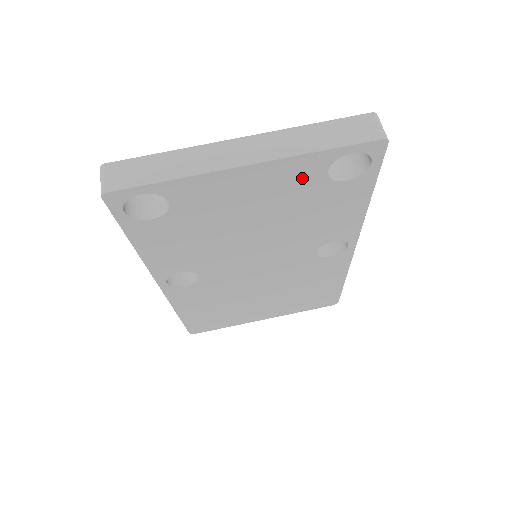
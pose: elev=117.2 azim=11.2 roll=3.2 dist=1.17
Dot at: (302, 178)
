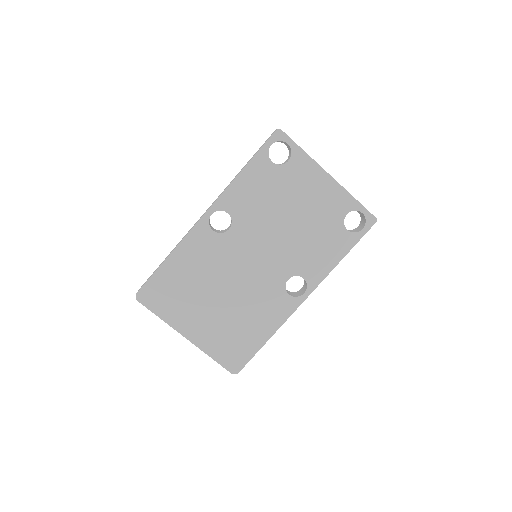
Dot at: (337, 207)
